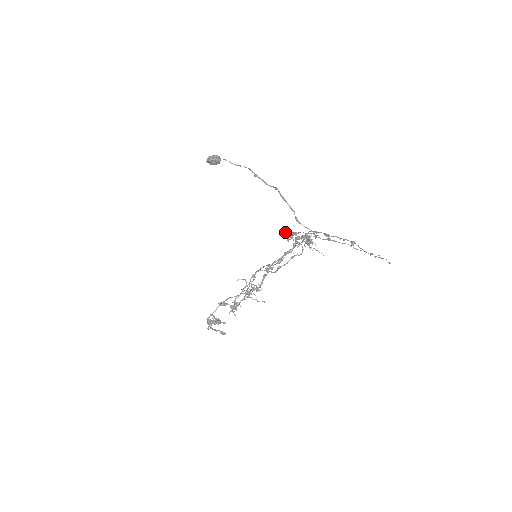
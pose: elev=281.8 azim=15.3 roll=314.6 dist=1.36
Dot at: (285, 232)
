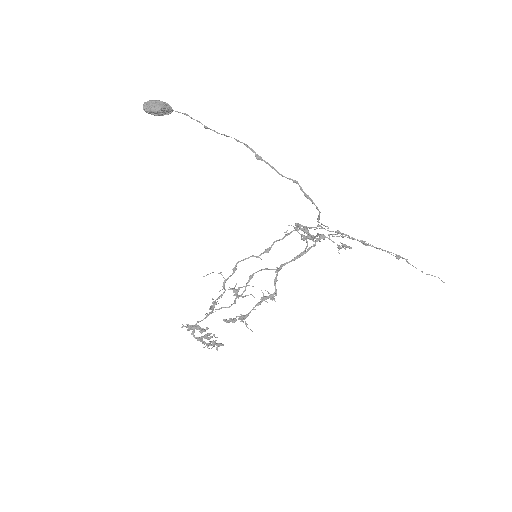
Dot at: (294, 228)
